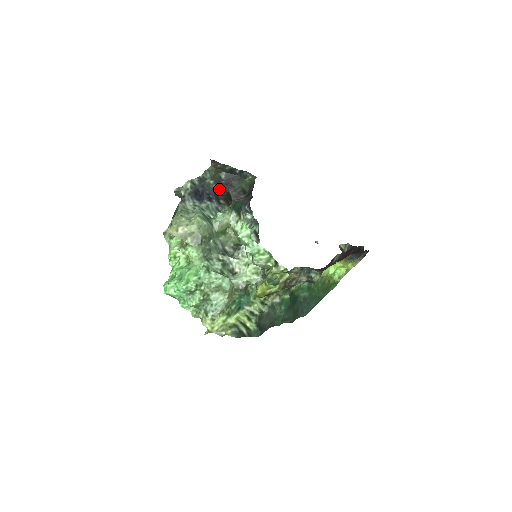
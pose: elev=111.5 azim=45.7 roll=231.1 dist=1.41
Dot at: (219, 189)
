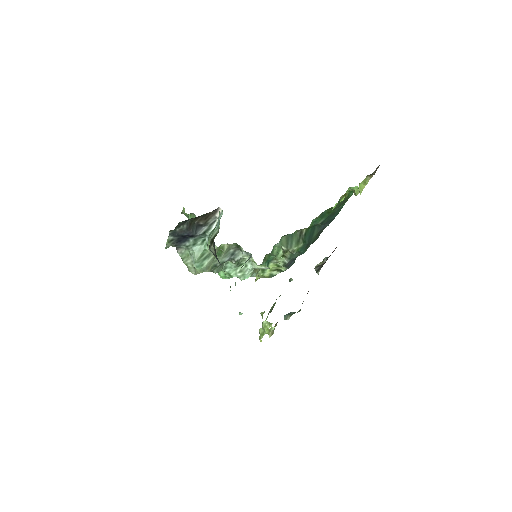
Dot at: (191, 220)
